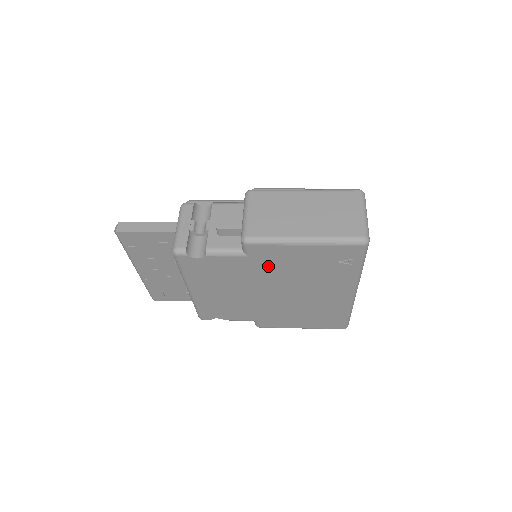
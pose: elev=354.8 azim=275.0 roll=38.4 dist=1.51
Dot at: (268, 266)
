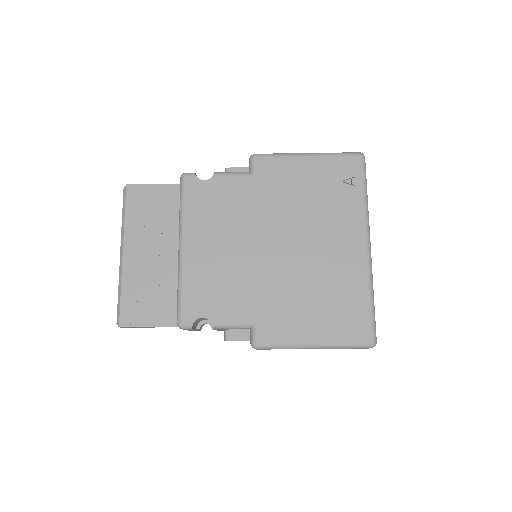
Dot at: (273, 192)
